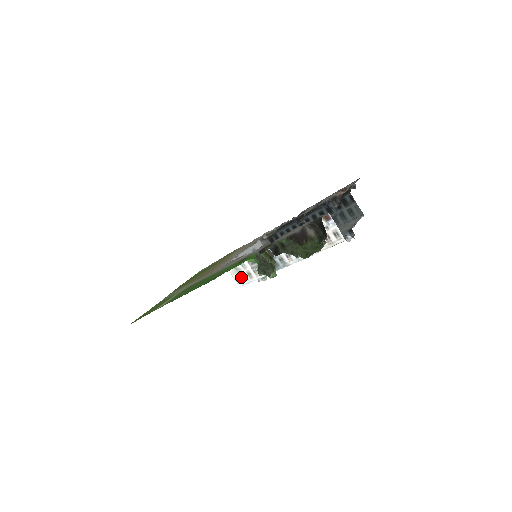
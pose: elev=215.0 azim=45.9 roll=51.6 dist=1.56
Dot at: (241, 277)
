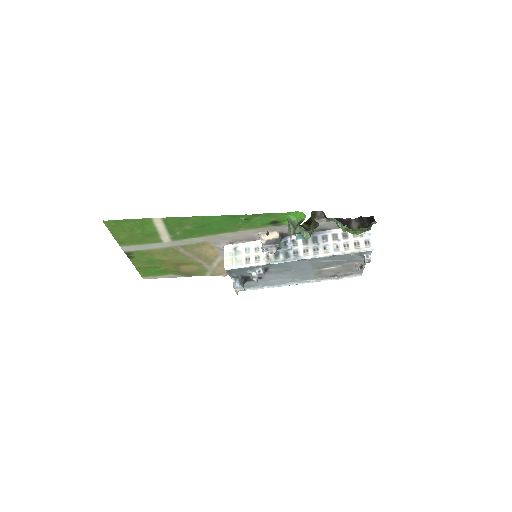
Dot at: (235, 260)
